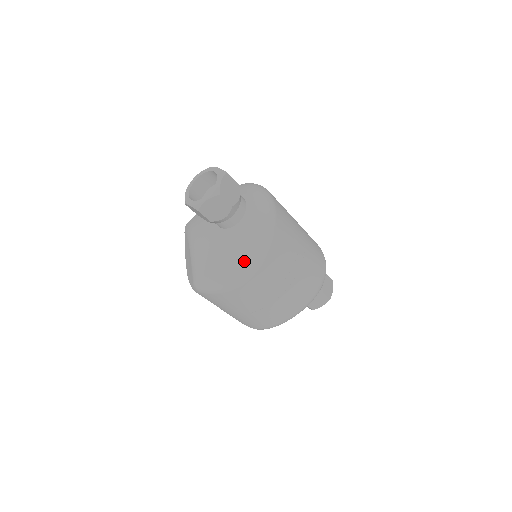
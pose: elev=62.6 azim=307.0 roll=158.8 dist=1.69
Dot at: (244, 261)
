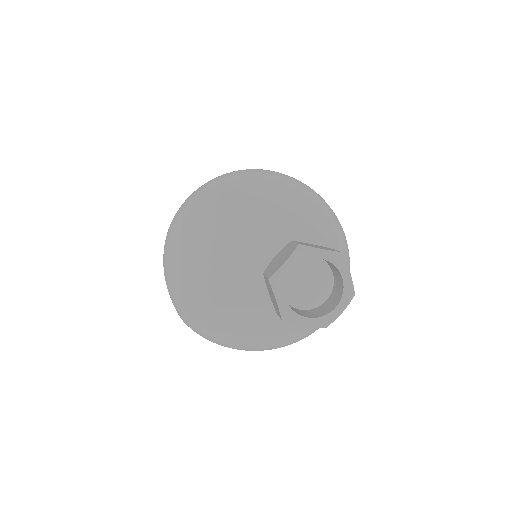
Dot at: (265, 345)
